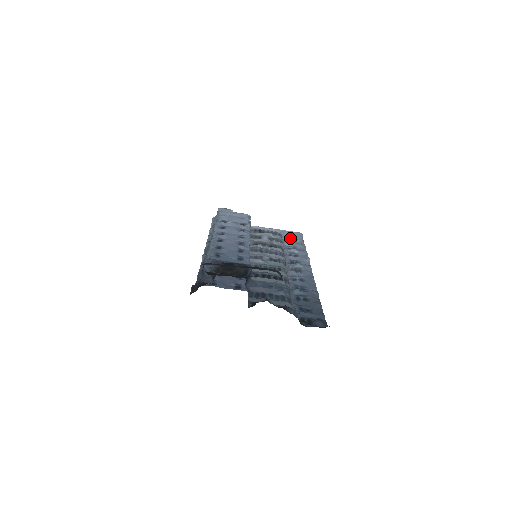
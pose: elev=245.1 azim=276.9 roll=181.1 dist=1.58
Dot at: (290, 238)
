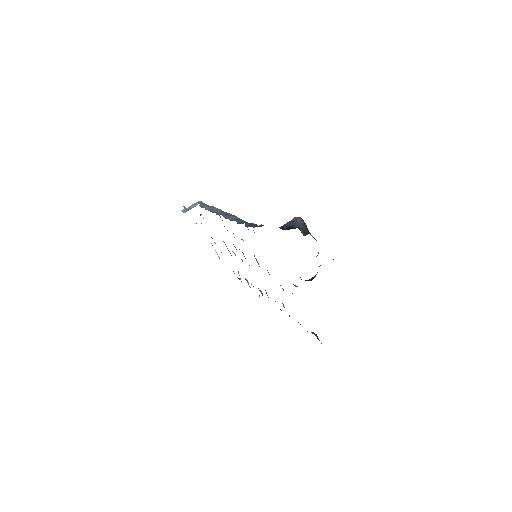
Dot at: occluded
